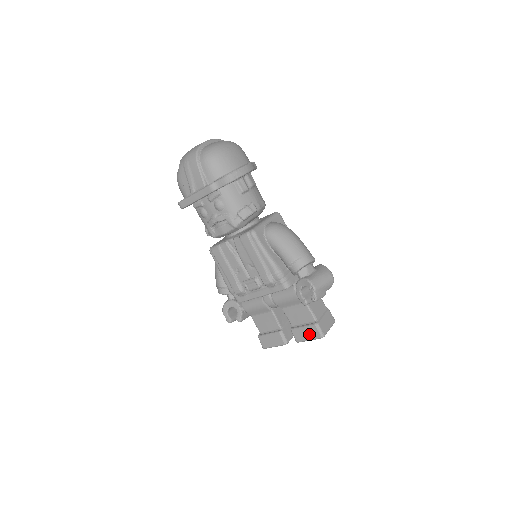
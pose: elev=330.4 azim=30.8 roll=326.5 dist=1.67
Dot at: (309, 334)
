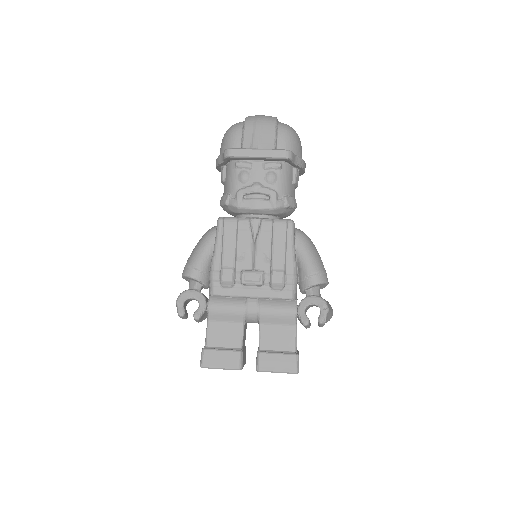
Dot at: (282, 364)
